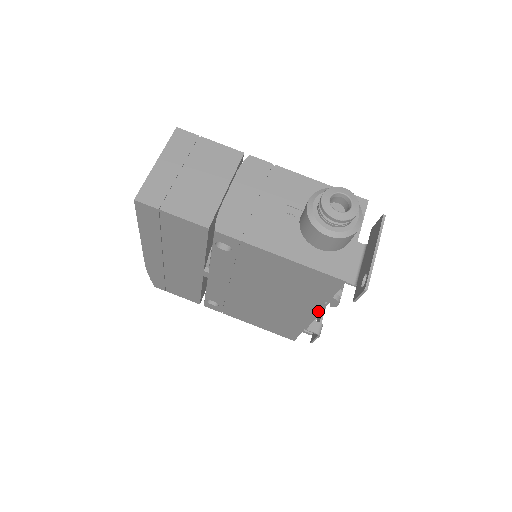
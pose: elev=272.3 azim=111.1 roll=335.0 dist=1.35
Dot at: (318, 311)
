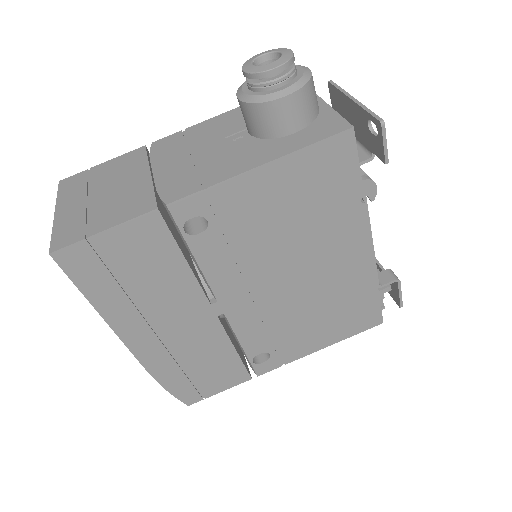
Dot at: (366, 229)
